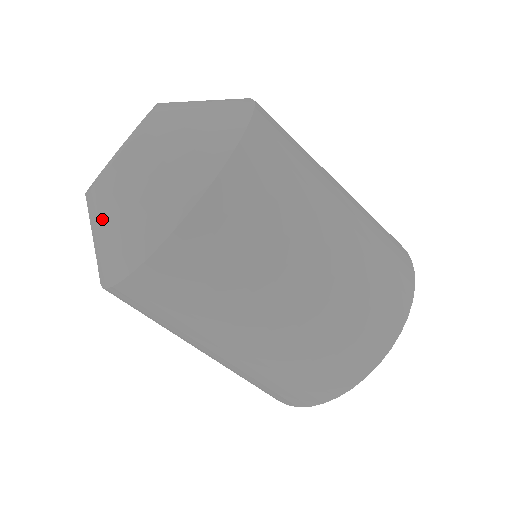
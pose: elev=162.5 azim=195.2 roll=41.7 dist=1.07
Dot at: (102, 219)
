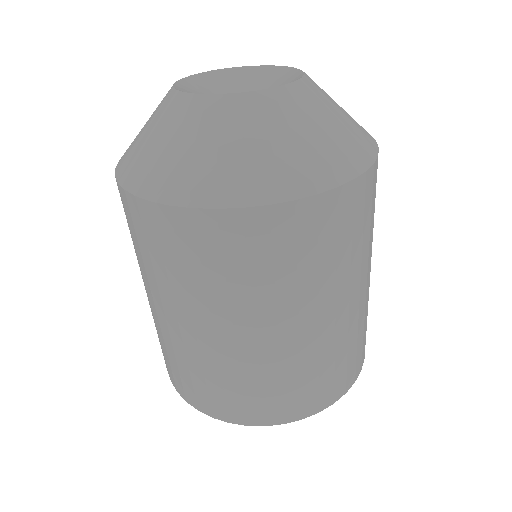
Dot at: (254, 130)
